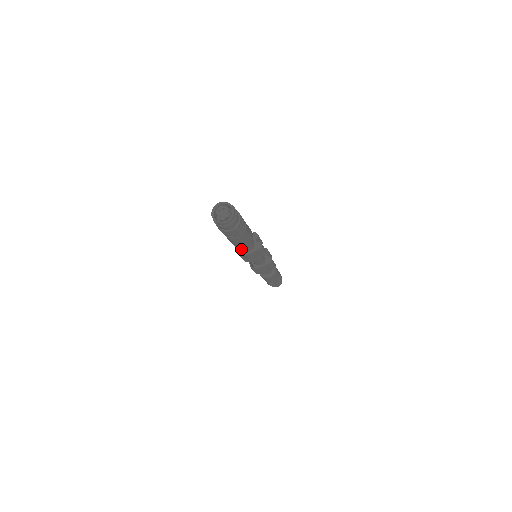
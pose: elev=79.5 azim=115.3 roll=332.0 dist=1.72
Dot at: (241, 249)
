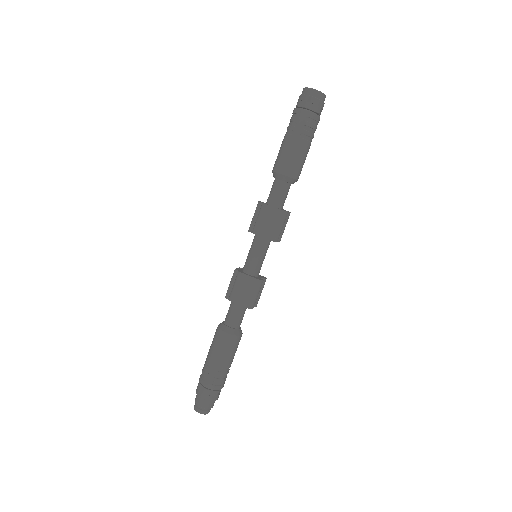
Dot at: (265, 203)
